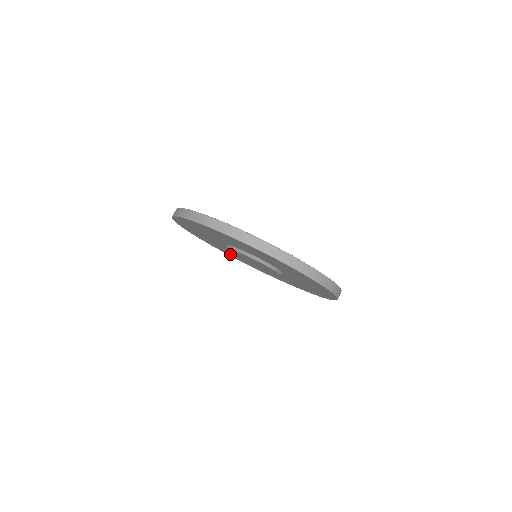
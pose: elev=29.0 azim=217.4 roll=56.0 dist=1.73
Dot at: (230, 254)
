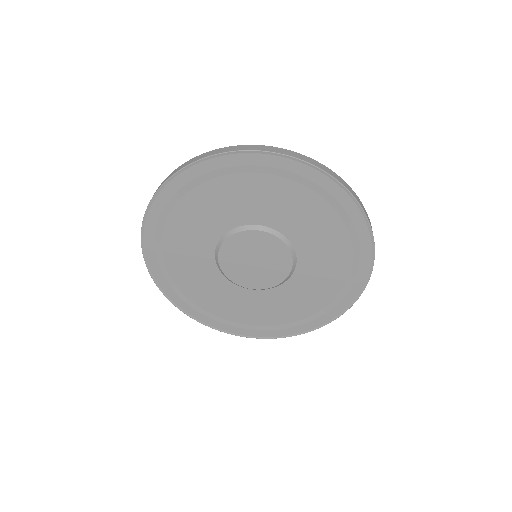
Dot at: (168, 278)
